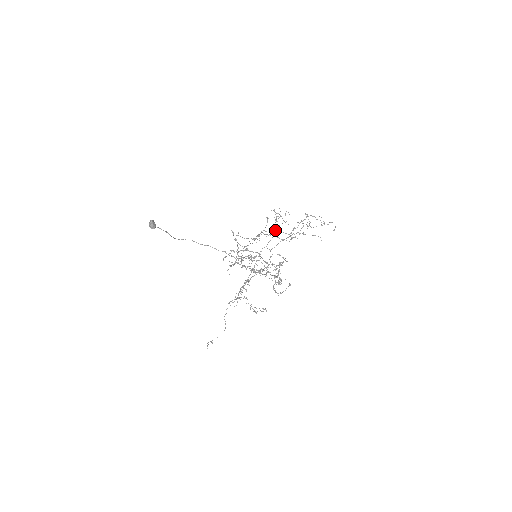
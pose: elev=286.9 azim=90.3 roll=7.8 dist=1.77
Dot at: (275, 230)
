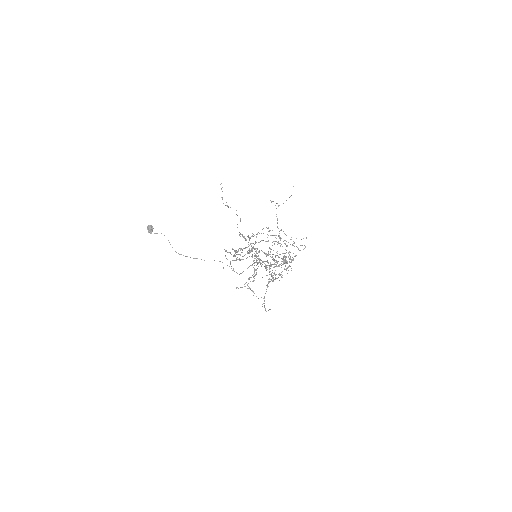
Dot at: (269, 269)
